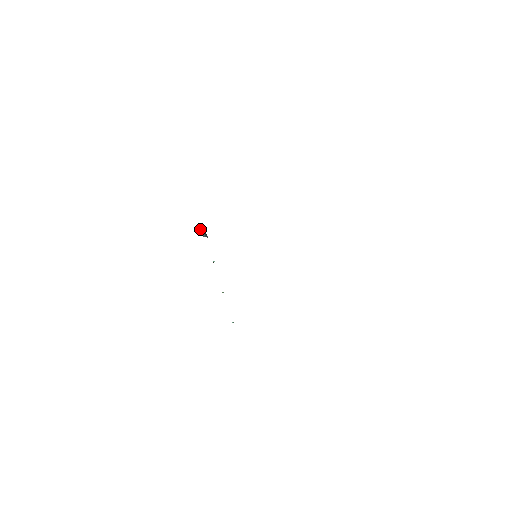
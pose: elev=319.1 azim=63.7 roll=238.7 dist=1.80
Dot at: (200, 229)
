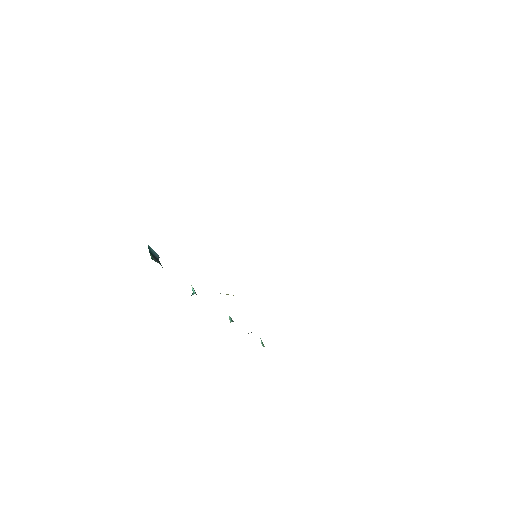
Dot at: (148, 246)
